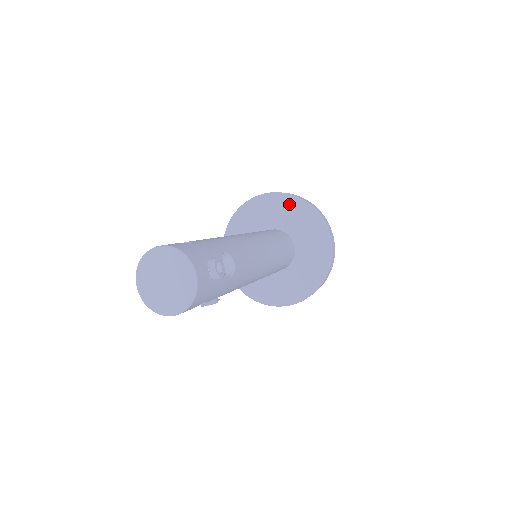
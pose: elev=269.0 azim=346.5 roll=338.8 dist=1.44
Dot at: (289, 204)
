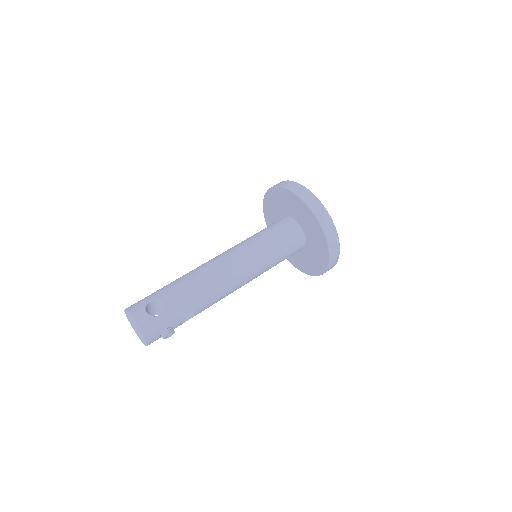
Dot at: (317, 229)
